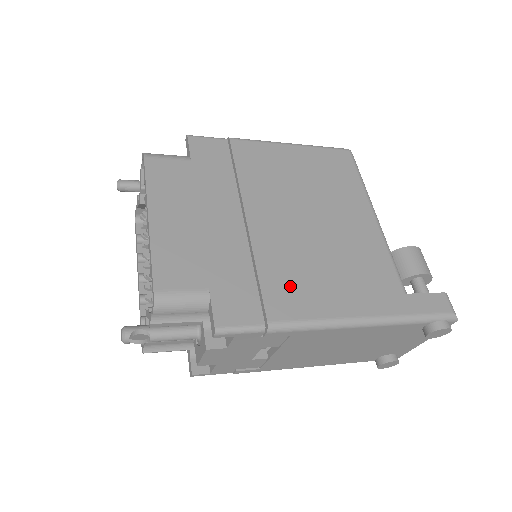
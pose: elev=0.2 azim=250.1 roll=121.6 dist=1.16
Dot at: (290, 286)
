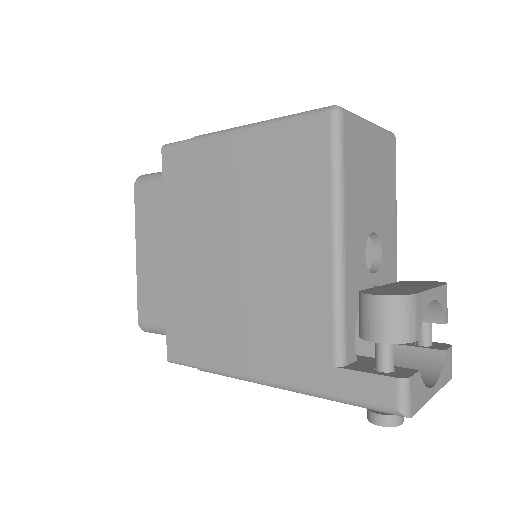
Dot at: (217, 334)
